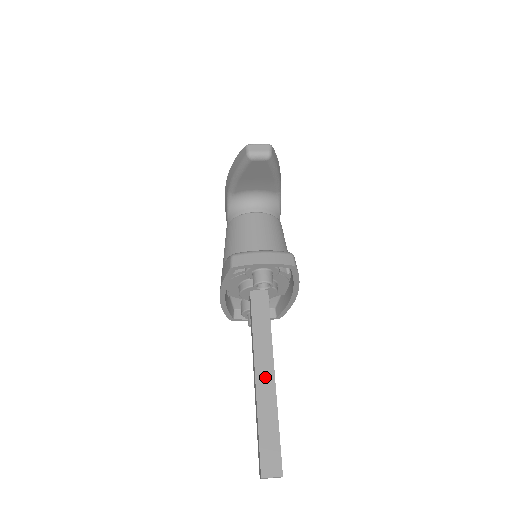
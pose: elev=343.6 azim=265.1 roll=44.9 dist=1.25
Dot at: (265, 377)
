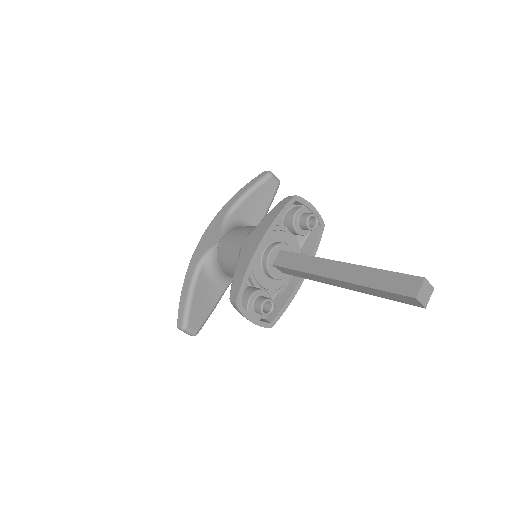
Dot at: occluded
